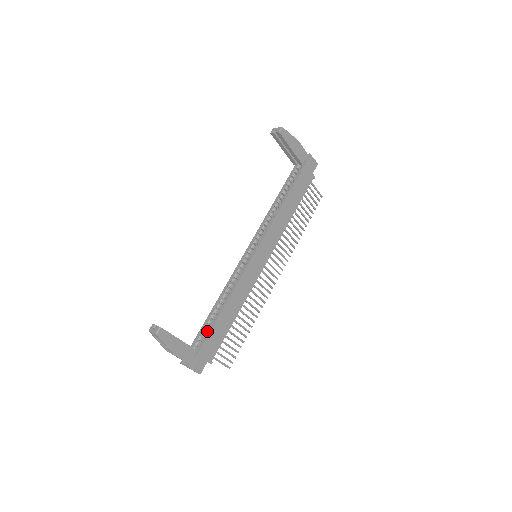
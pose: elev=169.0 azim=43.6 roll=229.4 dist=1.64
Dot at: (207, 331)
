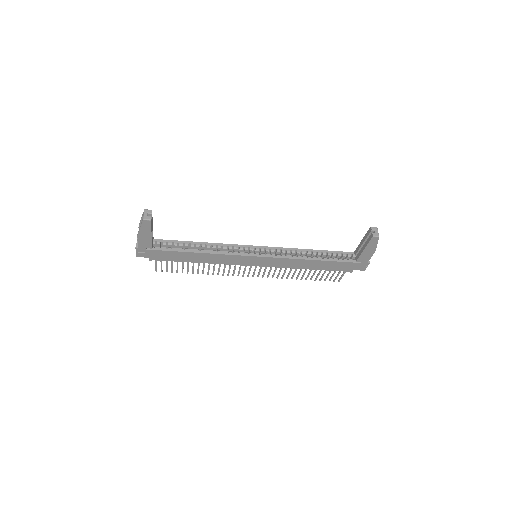
Dot at: occluded
